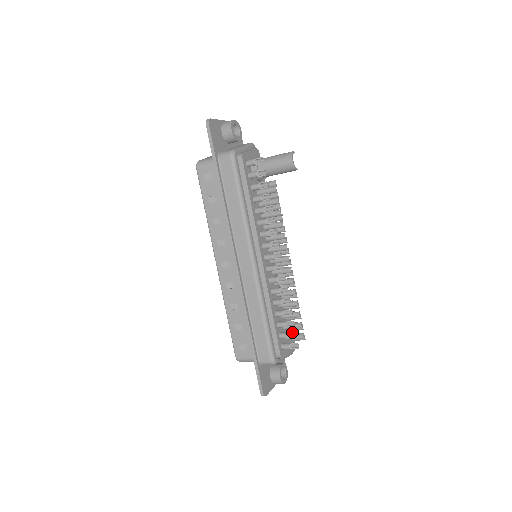
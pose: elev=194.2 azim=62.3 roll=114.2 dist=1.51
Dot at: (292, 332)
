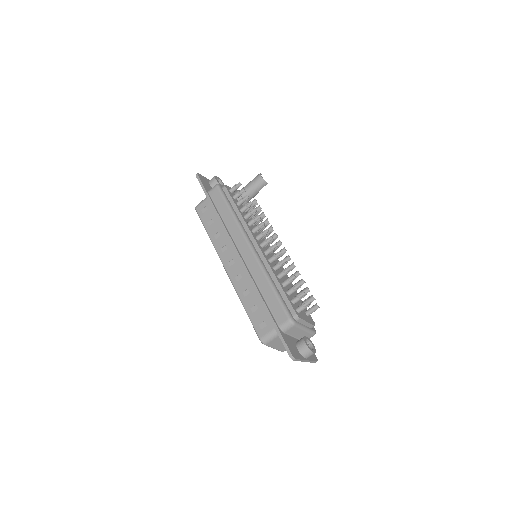
Dot at: (301, 293)
